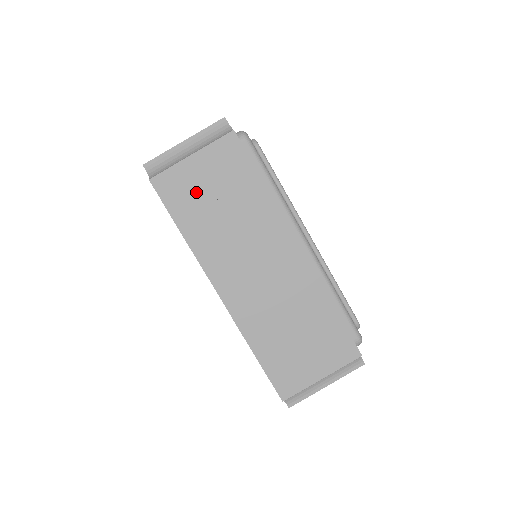
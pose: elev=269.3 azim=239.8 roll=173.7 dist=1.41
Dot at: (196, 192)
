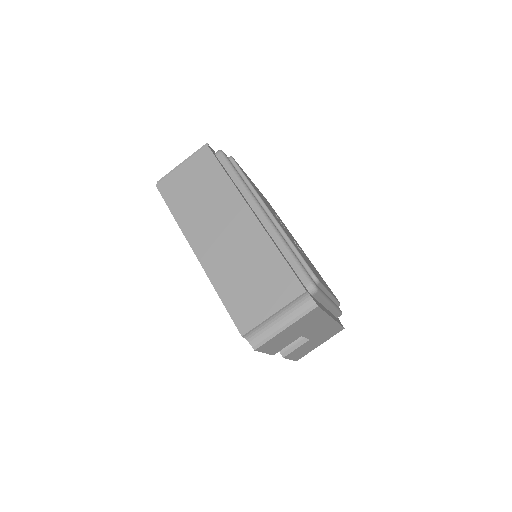
Dot at: (183, 187)
